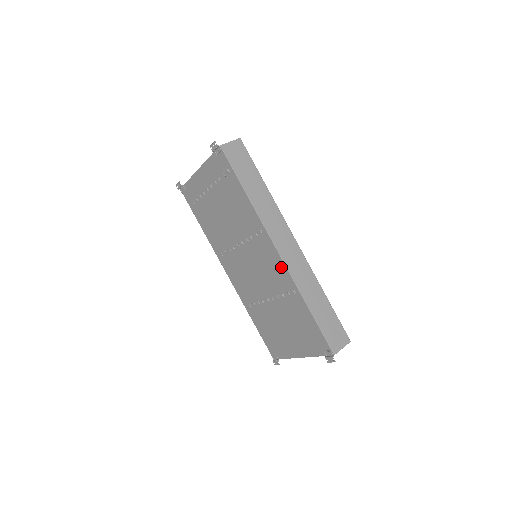
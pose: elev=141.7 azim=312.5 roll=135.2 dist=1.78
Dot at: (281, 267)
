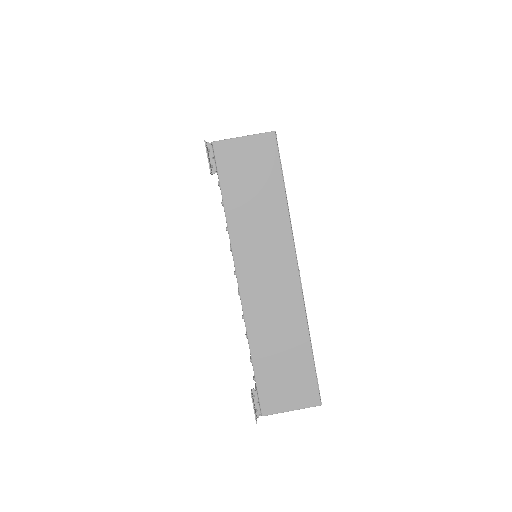
Dot at: occluded
